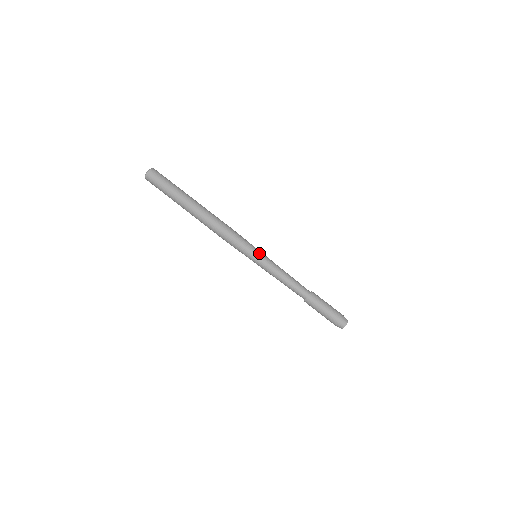
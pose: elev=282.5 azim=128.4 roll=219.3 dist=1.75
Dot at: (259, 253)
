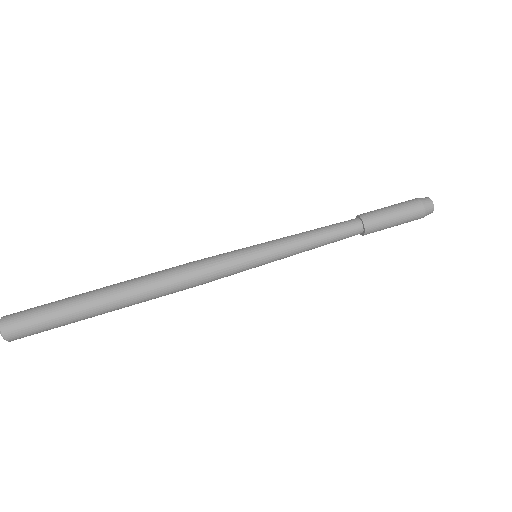
Dot at: (258, 252)
